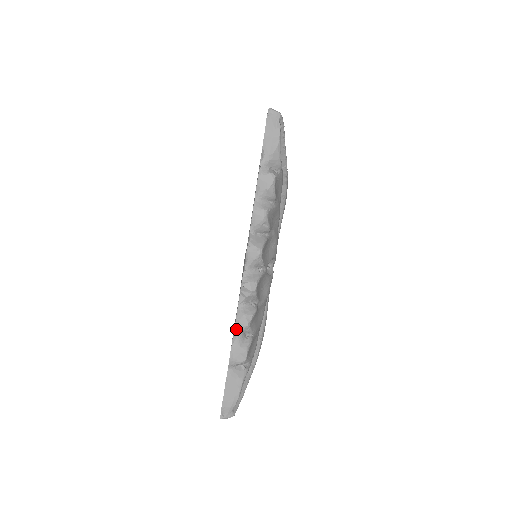
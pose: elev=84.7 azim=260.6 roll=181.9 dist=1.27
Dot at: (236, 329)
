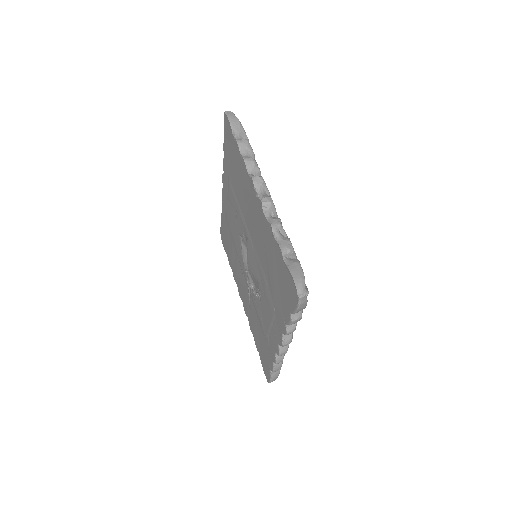
Dot at: (273, 229)
